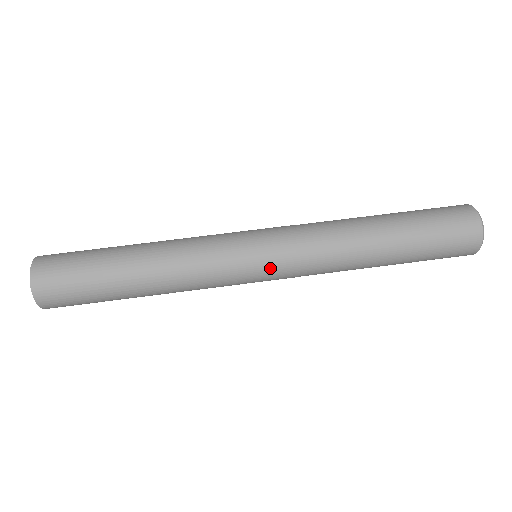
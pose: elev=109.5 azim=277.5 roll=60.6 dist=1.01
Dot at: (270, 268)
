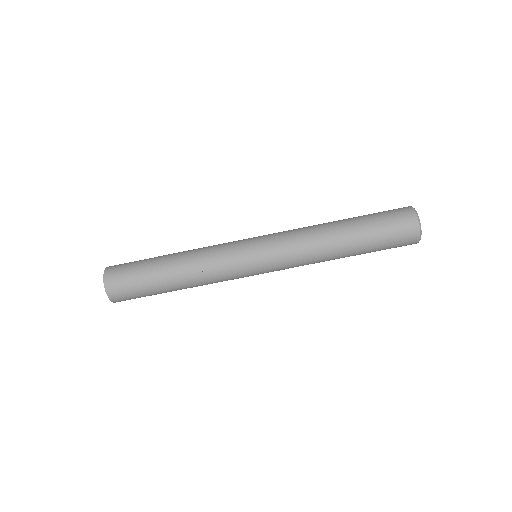
Dot at: occluded
